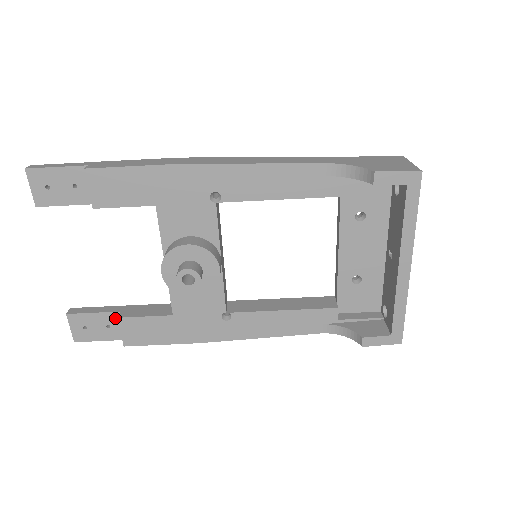
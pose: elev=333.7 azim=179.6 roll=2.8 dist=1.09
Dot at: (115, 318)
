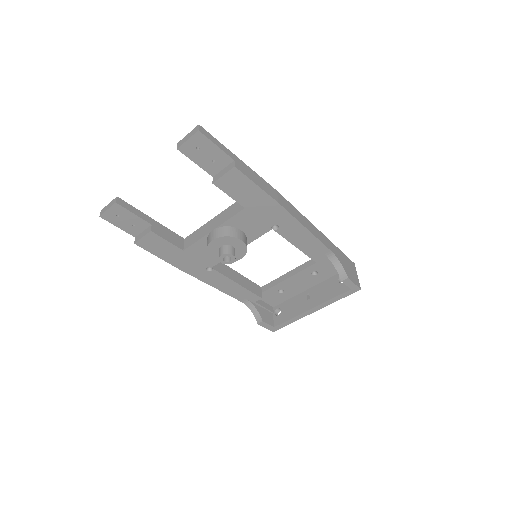
Dot at: (144, 225)
